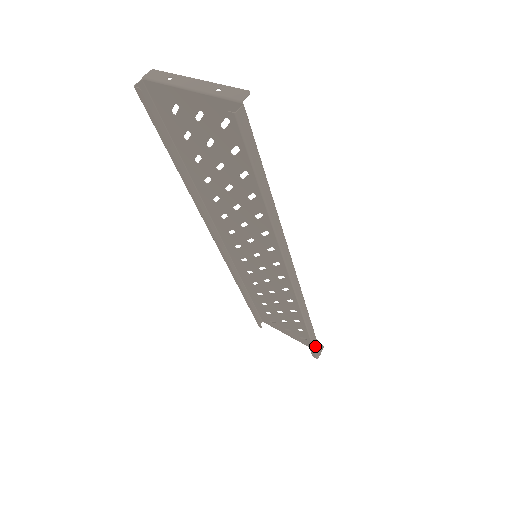
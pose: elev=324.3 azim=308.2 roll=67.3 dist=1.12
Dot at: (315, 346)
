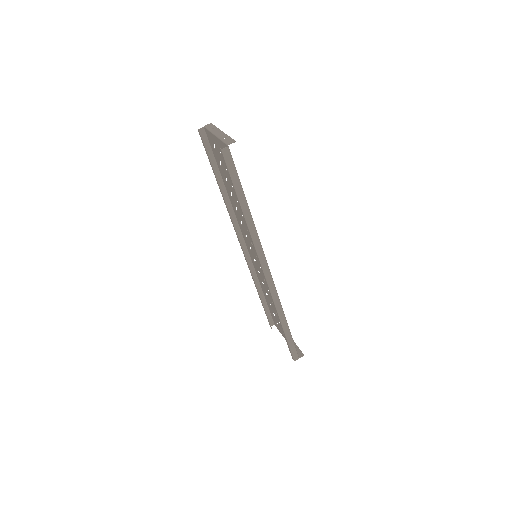
Dot at: (292, 347)
